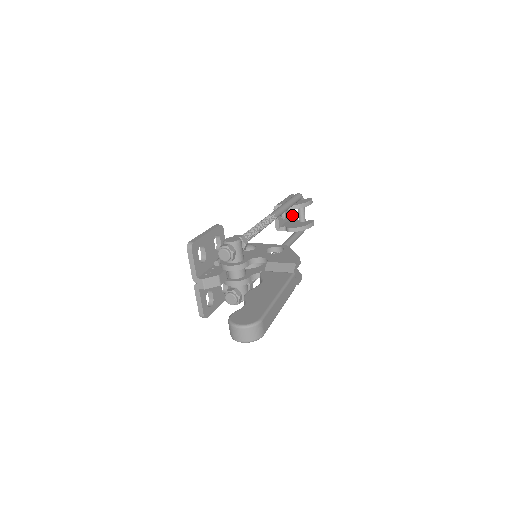
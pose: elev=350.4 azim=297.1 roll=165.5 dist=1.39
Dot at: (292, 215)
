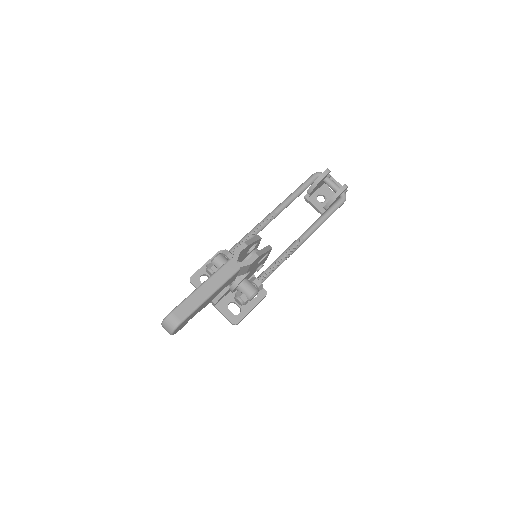
Dot at: occluded
